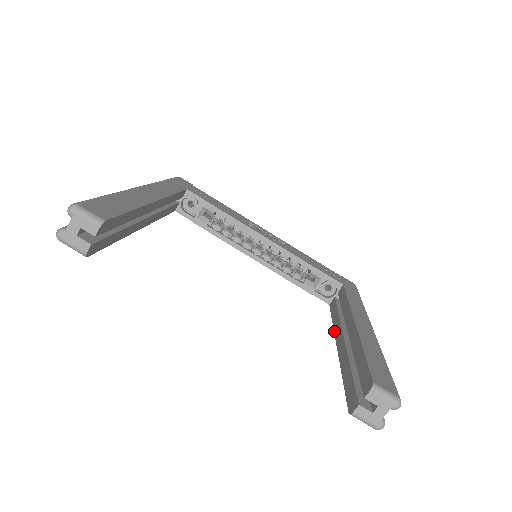
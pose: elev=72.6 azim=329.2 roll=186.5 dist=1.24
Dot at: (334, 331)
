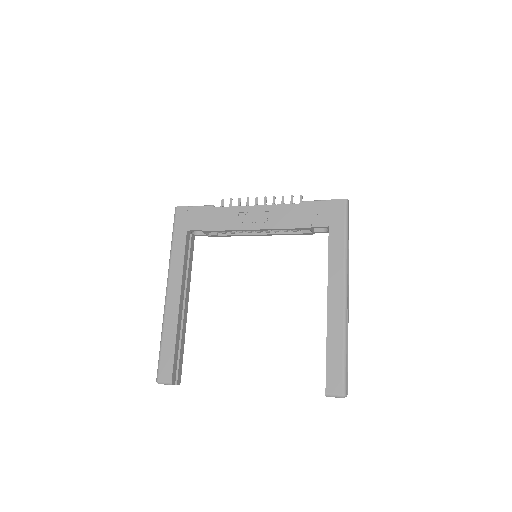
Dot at: occluded
